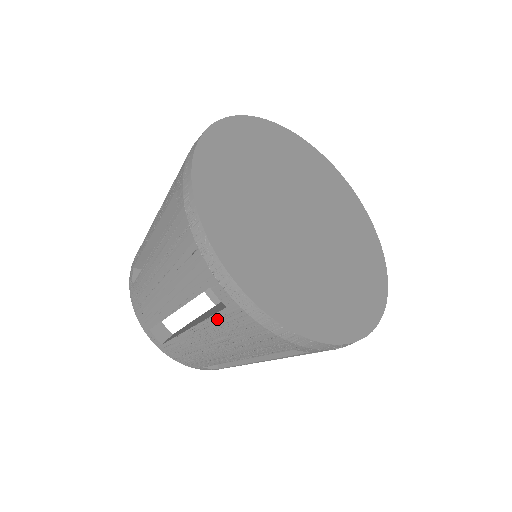
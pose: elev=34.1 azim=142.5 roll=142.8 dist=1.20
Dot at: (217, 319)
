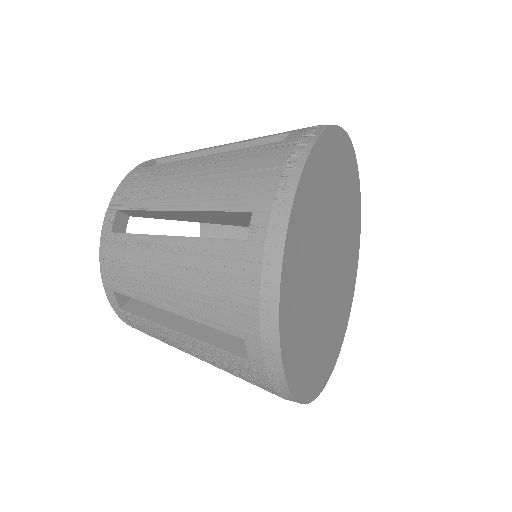
Dot at: occluded
